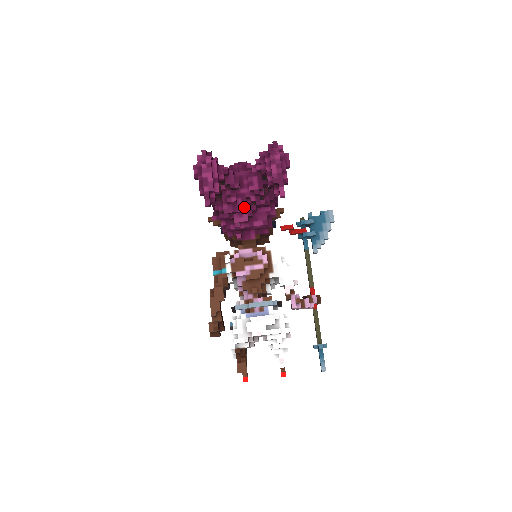
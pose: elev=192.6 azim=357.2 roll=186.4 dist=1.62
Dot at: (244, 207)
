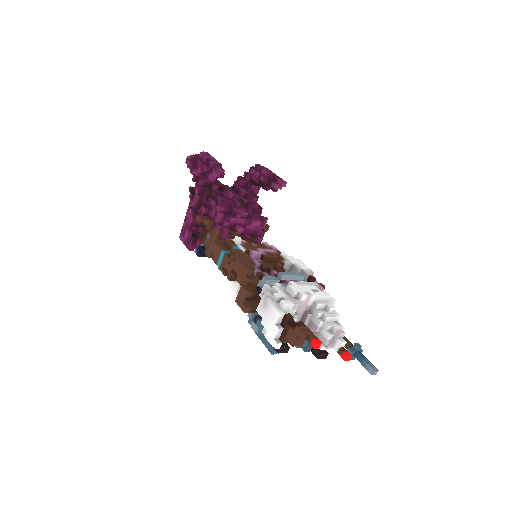
Dot at: occluded
